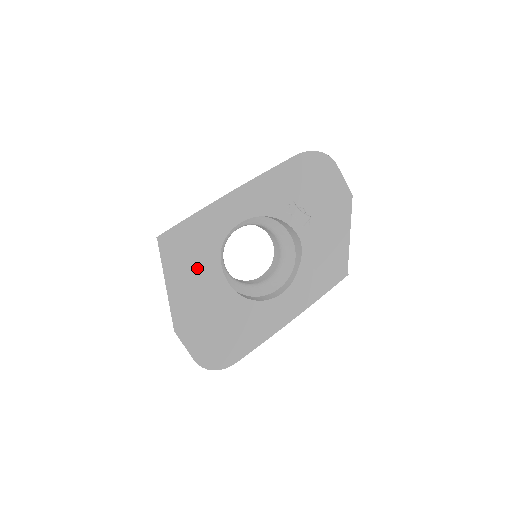
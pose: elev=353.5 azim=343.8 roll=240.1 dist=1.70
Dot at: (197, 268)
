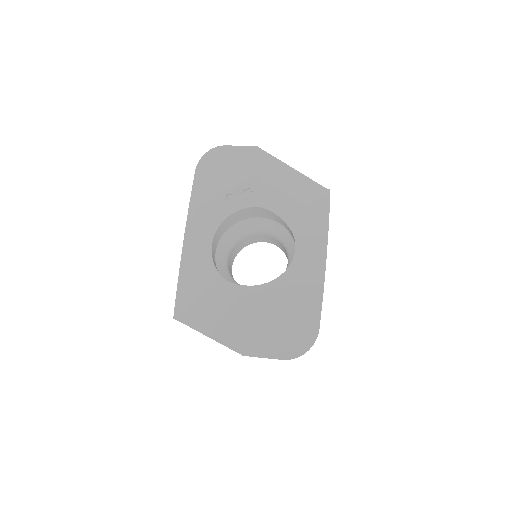
Dot at: (217, 303)
